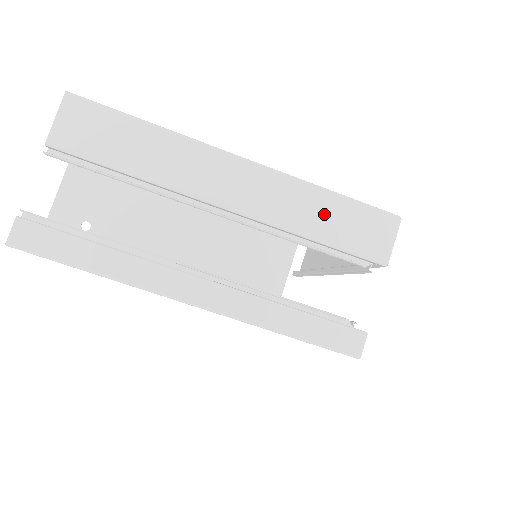
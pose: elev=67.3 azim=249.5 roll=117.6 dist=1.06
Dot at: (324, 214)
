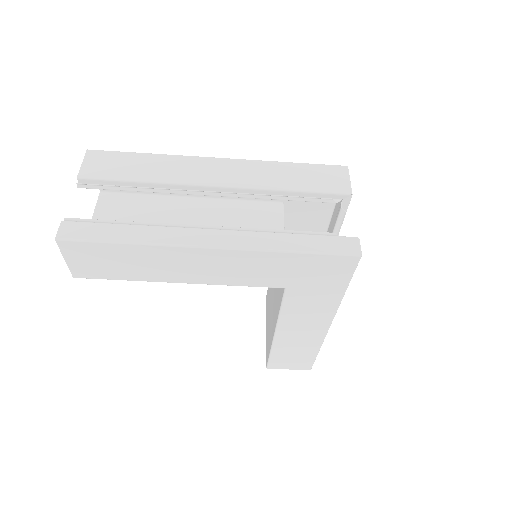
Dot at: (290, 175)
